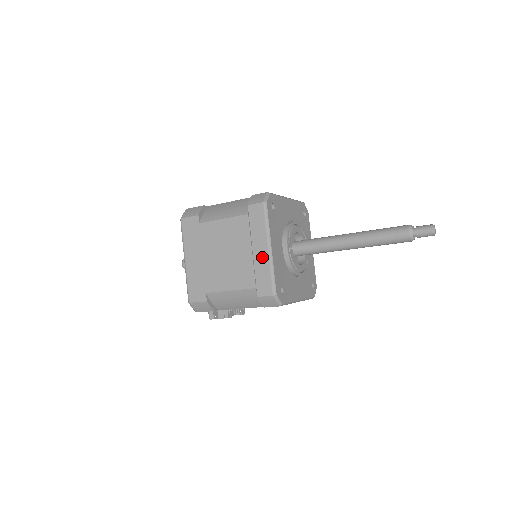
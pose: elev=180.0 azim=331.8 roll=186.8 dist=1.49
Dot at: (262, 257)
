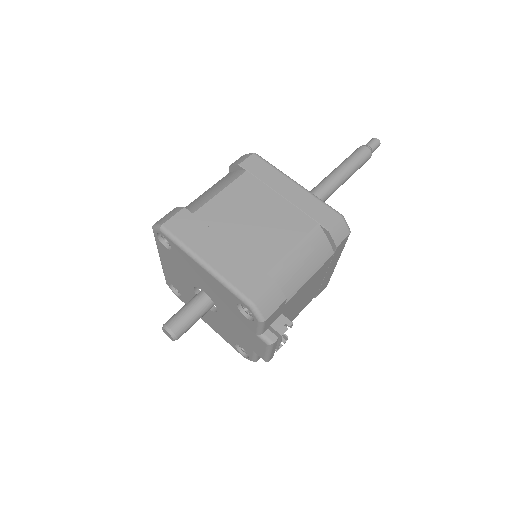
Dot at: (297, 194)
